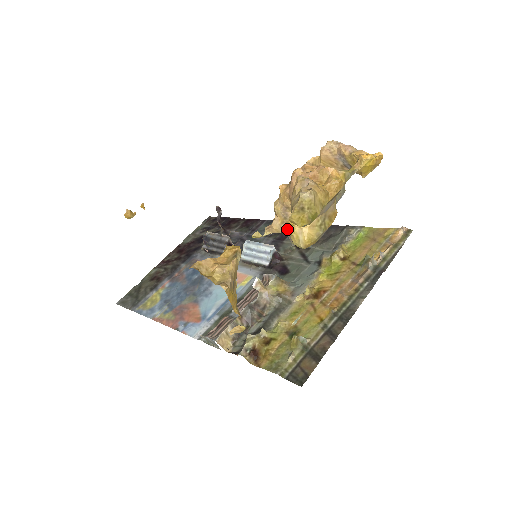
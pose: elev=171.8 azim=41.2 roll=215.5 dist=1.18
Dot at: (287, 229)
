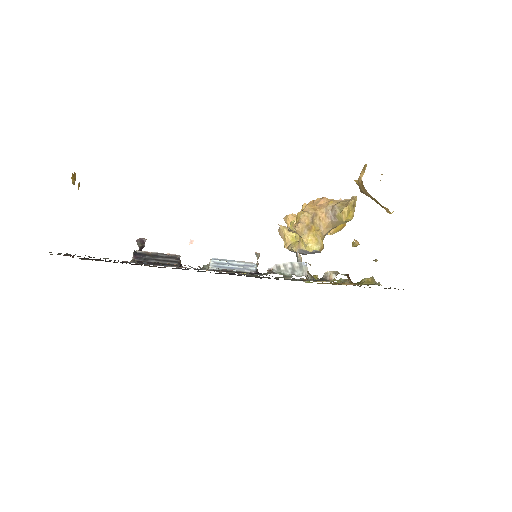
Dot at: (309, 232)
